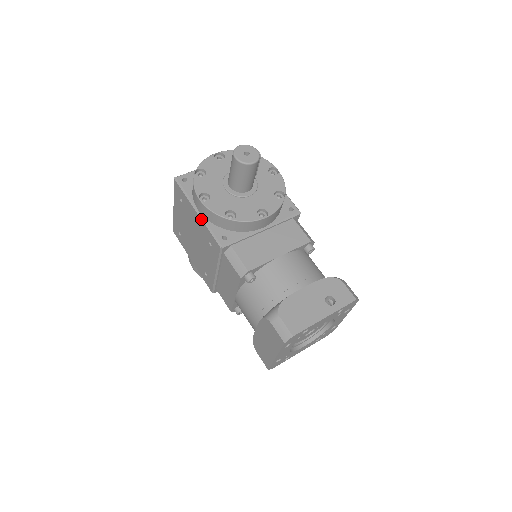
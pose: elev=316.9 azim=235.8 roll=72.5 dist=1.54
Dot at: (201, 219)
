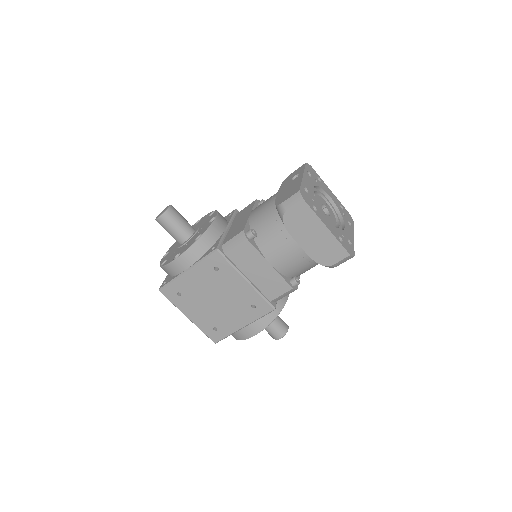
Dot at: (193, 267)
